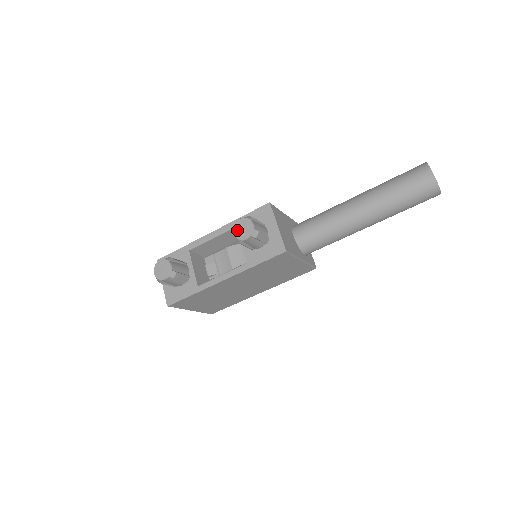
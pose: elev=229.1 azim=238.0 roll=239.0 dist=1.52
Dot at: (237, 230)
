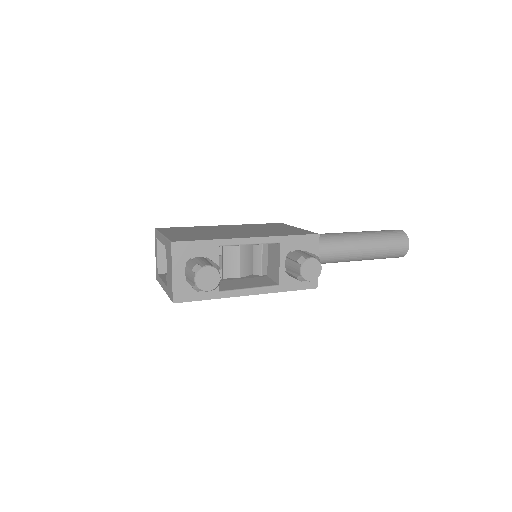
Dot at: (306, 269)
